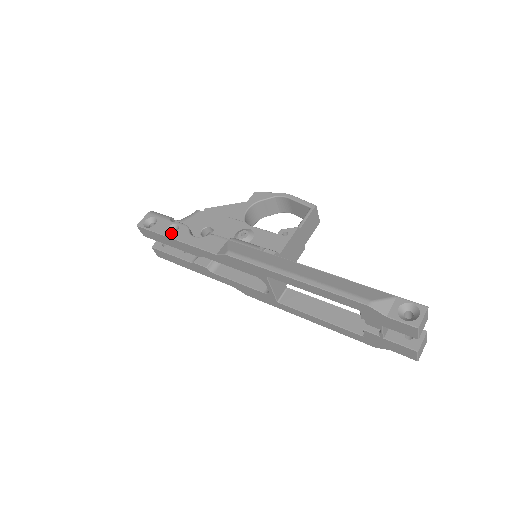
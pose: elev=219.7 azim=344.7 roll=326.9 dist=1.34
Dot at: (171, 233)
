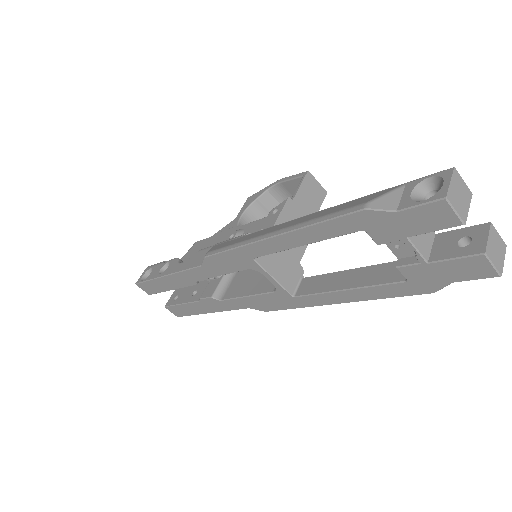
Dot at: occluded
